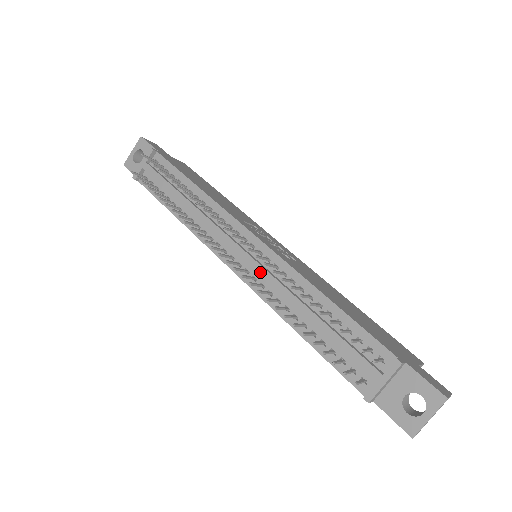
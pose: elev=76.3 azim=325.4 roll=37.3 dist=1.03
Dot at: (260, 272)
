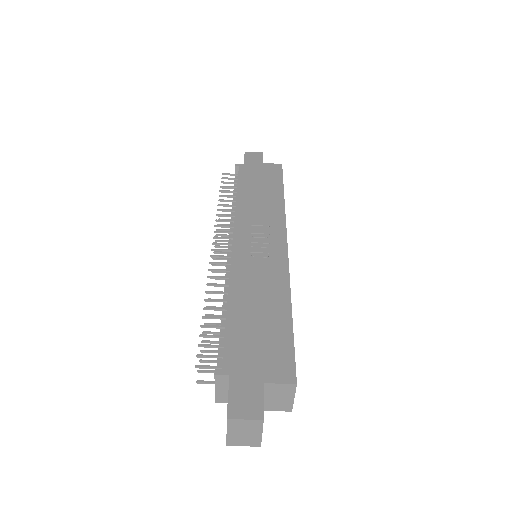
Dot at: (225, 274)
